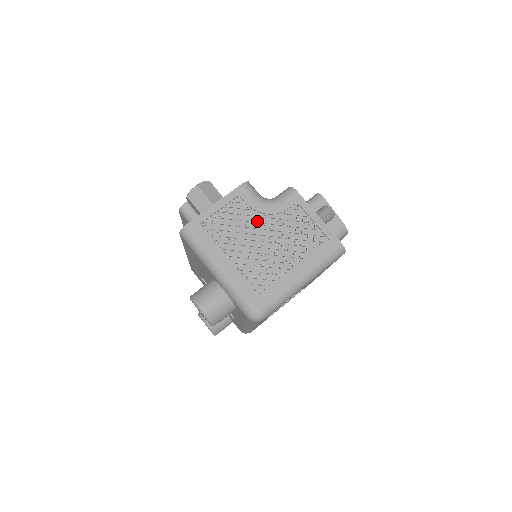
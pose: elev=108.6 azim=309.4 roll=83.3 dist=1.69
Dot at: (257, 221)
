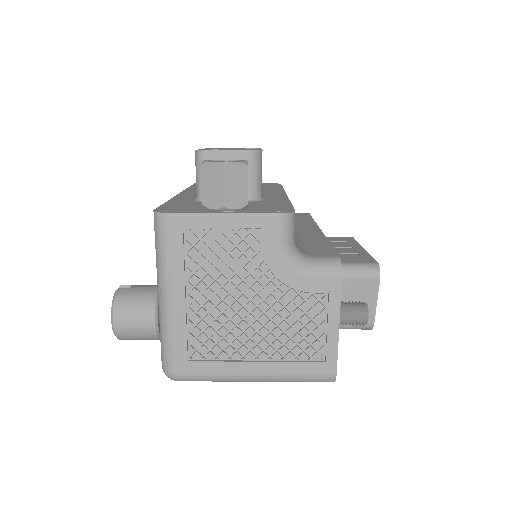
Dot at: (259, 275)
